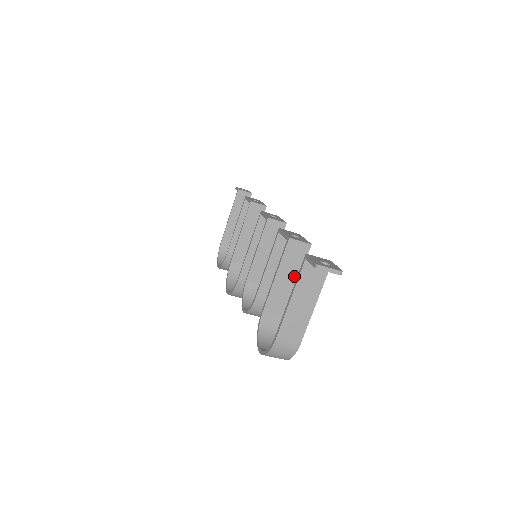
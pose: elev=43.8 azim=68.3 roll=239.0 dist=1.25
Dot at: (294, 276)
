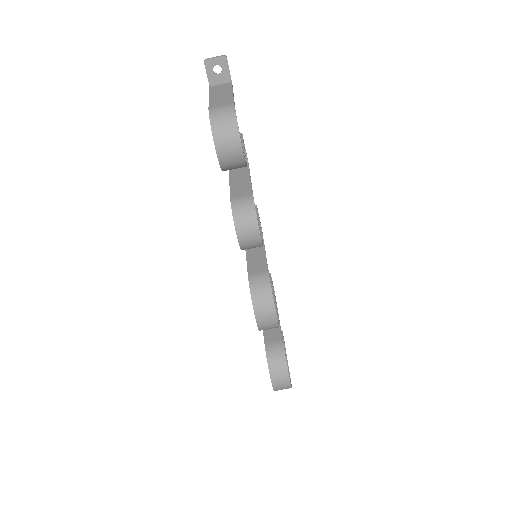
Dot at: occluded
